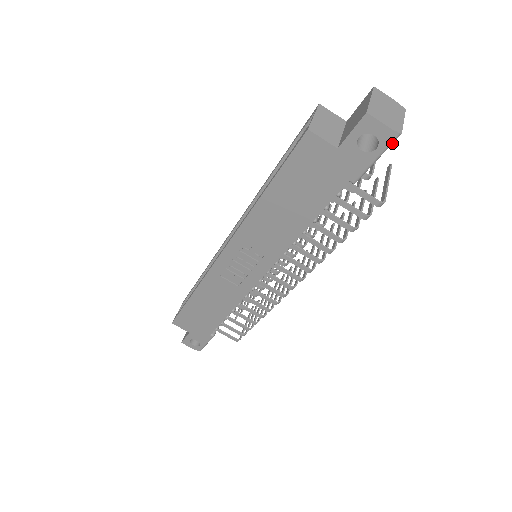
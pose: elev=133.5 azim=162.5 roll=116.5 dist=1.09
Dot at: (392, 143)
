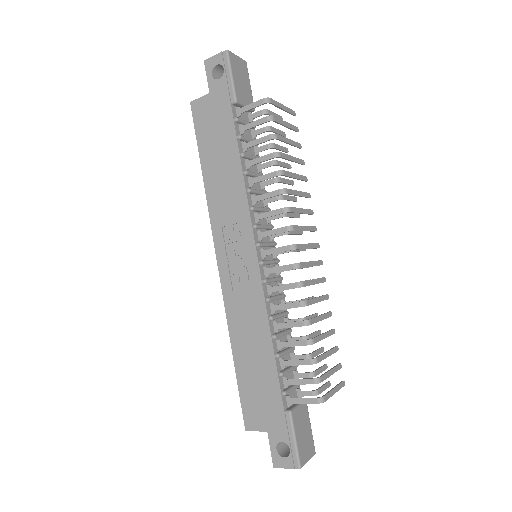
Dot at: (229, 59)
